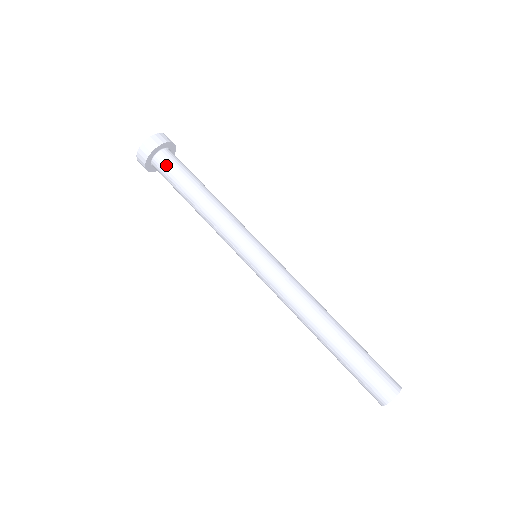
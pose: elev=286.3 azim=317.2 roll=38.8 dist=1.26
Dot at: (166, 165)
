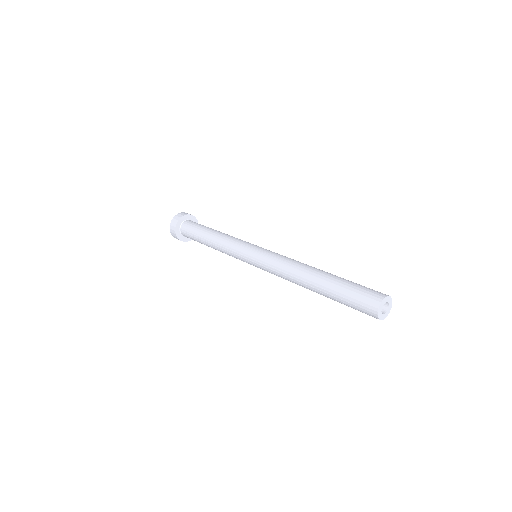
Dot at: (190, 224)
